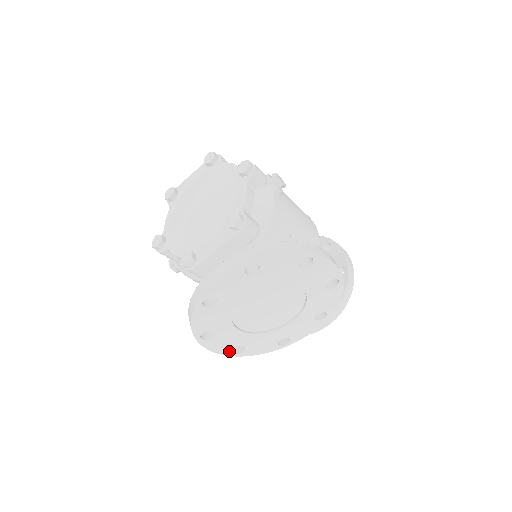
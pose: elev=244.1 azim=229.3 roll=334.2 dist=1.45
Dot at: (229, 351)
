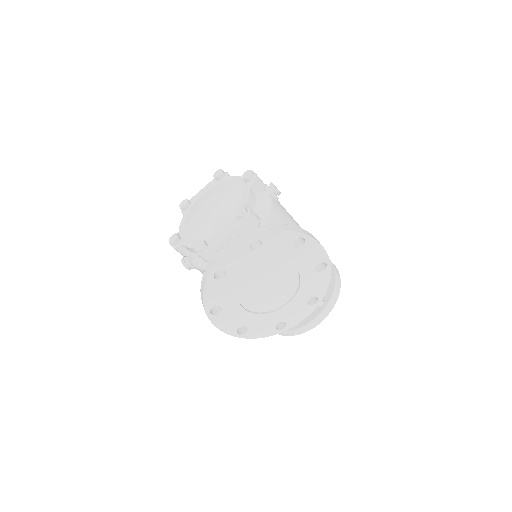
Dot at: (233, 331)
